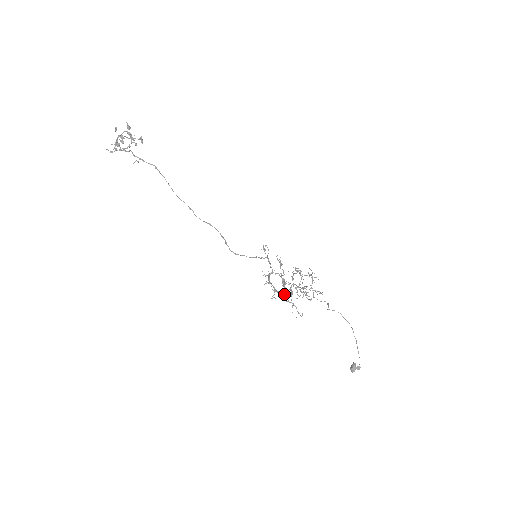
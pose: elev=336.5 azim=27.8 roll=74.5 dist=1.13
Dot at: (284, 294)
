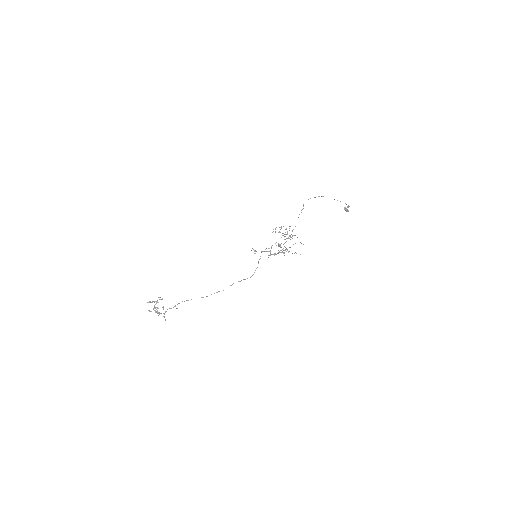
Dot at: occluded
